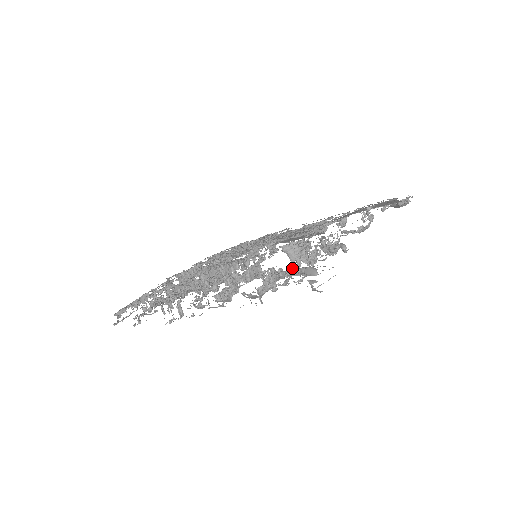
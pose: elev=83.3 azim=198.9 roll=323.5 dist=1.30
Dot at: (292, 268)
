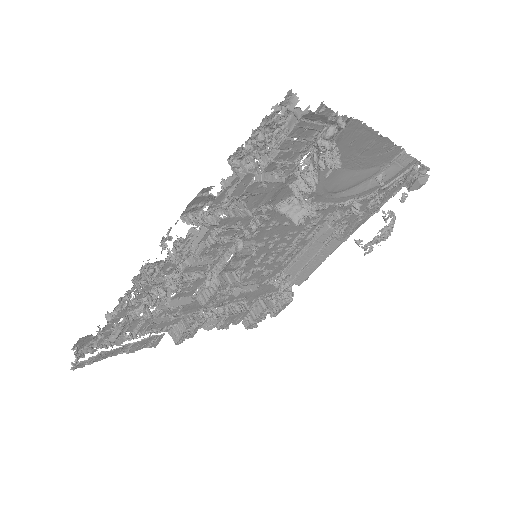
Dot at: (273, 138)
